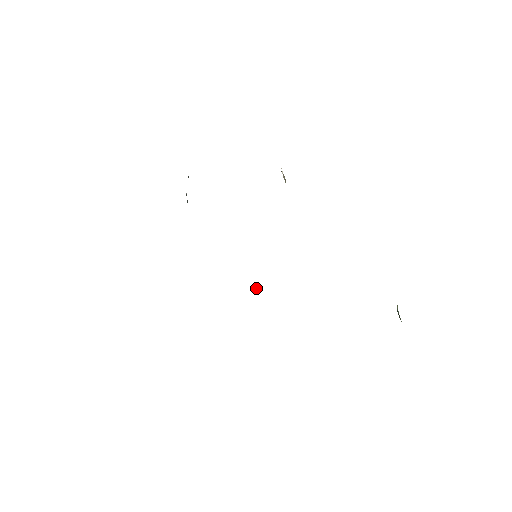
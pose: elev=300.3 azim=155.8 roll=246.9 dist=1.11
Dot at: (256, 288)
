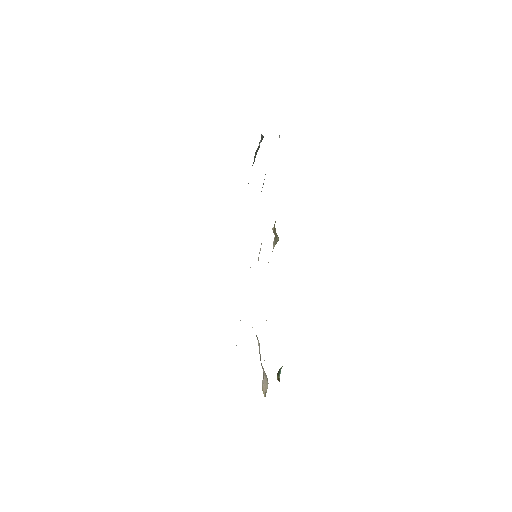
Dot at: occluded
